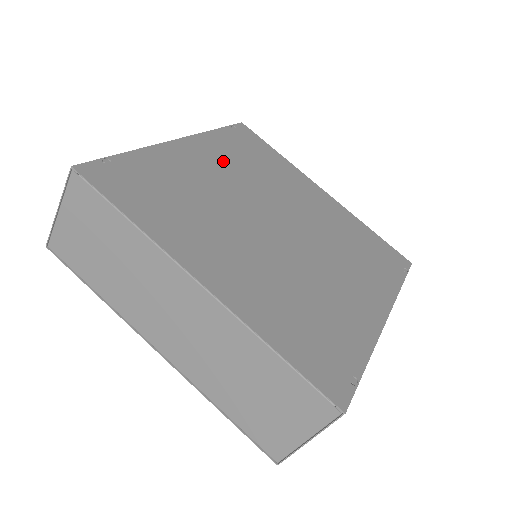
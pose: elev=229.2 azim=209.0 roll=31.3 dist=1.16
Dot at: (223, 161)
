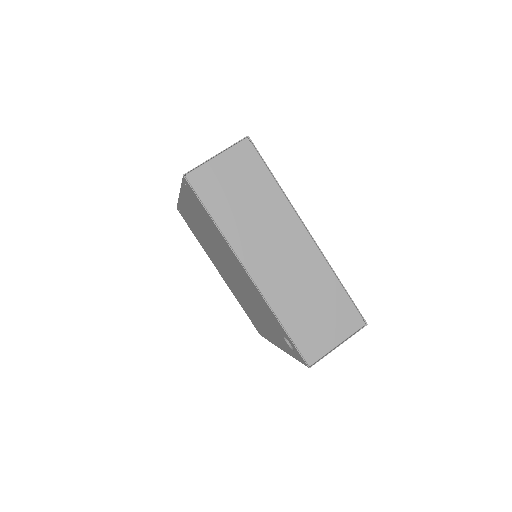
Dot at: occluded
